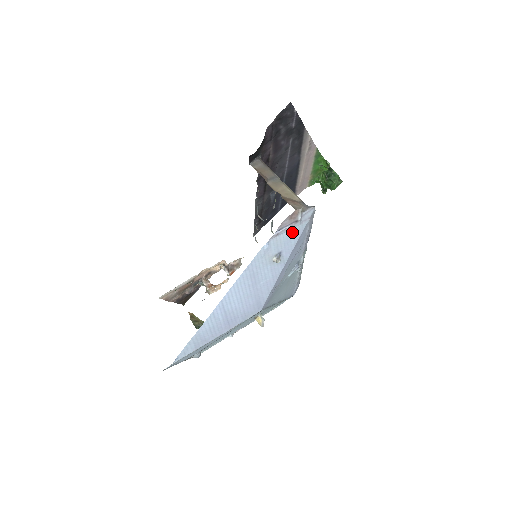
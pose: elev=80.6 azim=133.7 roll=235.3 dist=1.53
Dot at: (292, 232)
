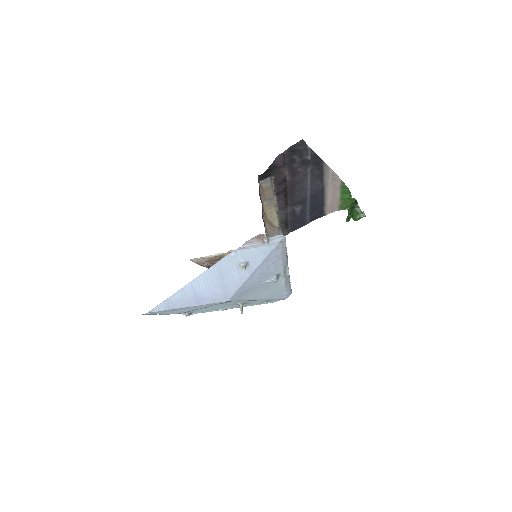
Dot at: (260, 250)
